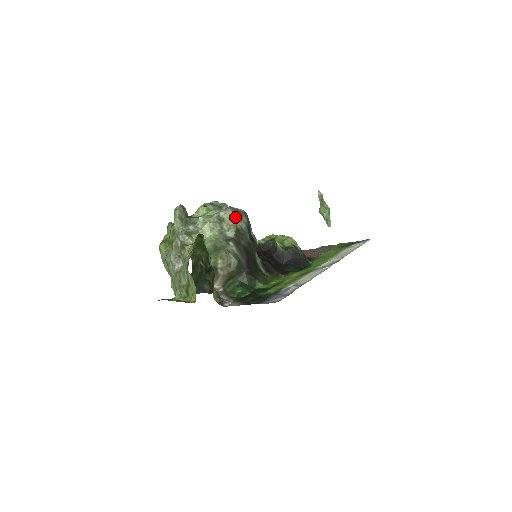
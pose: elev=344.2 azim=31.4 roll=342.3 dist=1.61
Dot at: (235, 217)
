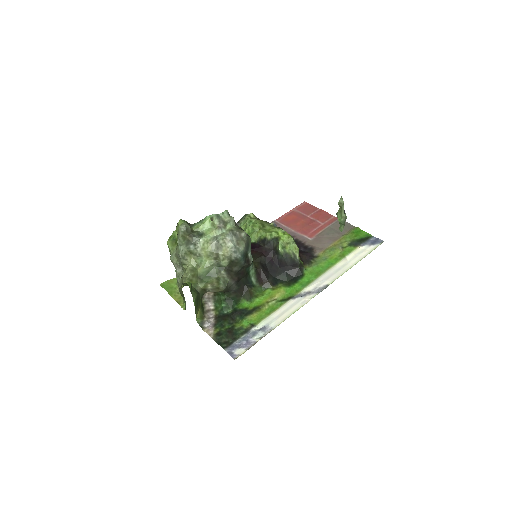
Dot at: (232, 249)
